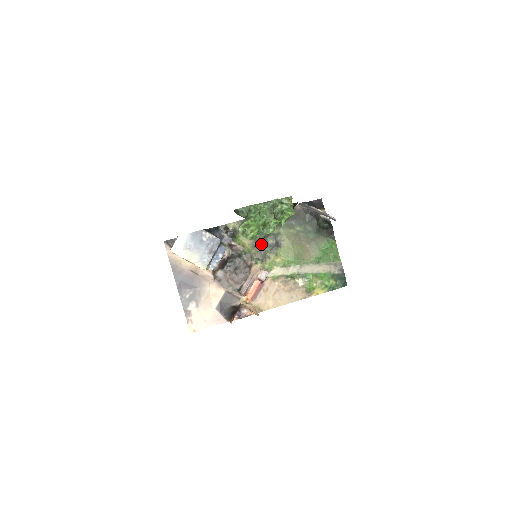
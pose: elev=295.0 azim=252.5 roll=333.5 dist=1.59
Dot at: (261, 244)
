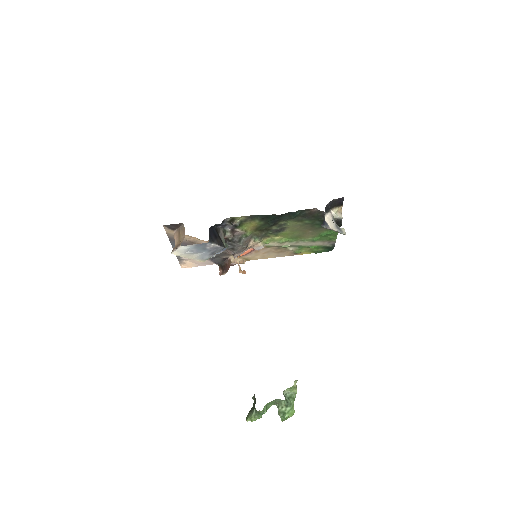
Dot at: (264, 229)
